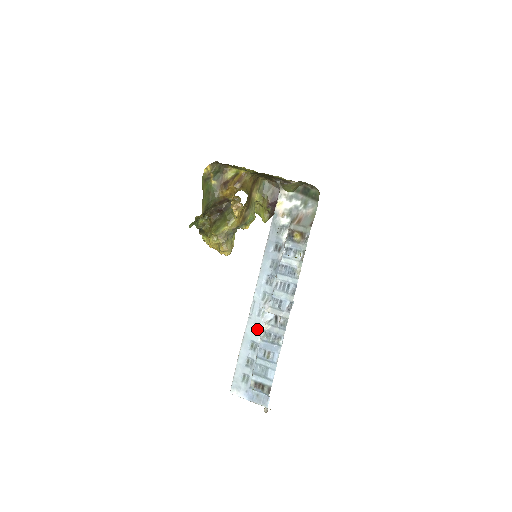
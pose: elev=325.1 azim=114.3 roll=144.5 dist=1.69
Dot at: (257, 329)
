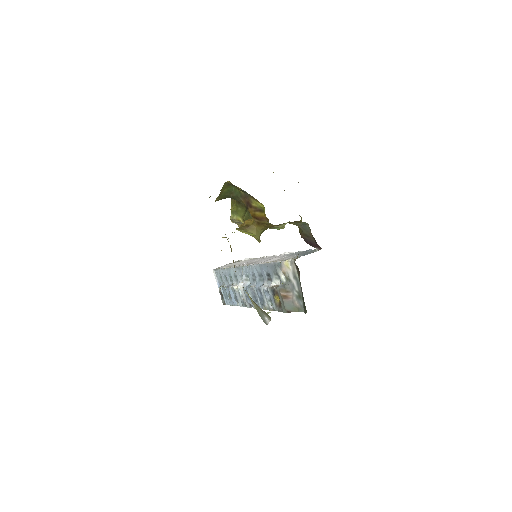
Dot at: occluded
